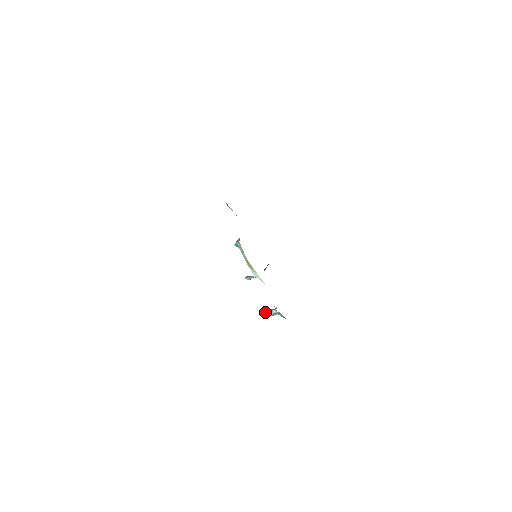
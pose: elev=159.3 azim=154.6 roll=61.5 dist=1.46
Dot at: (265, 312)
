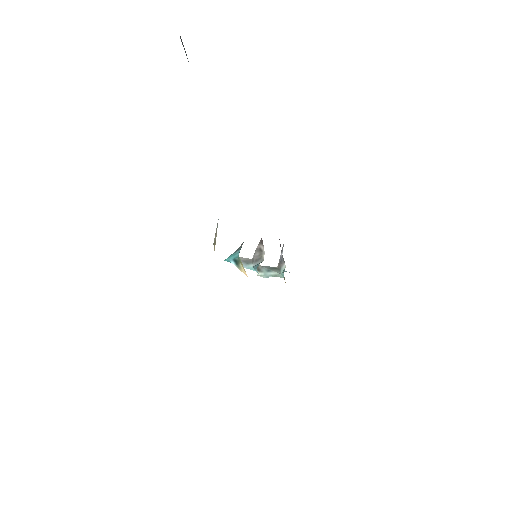
Dot at: (263, 274)
